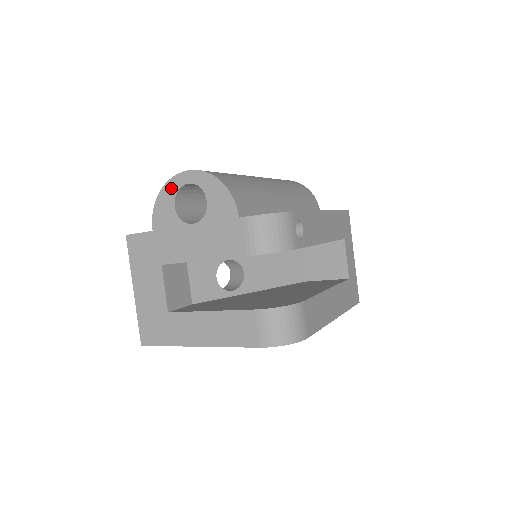
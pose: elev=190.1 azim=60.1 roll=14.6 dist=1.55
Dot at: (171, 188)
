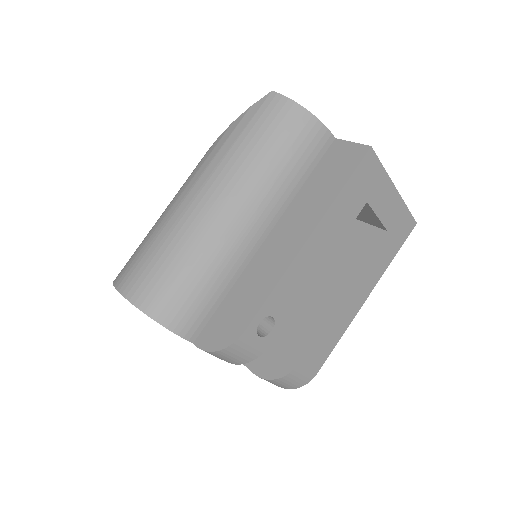
Dot at: occluded
